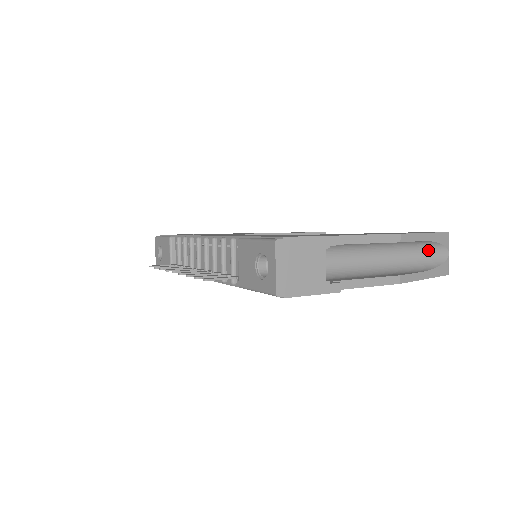
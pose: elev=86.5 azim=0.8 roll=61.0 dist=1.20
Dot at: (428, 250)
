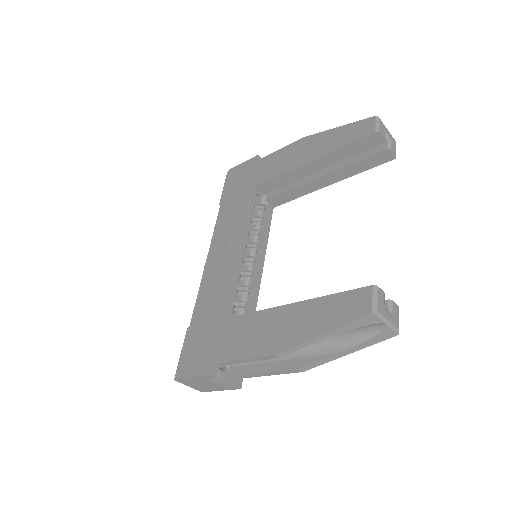
Dot at: occluded
